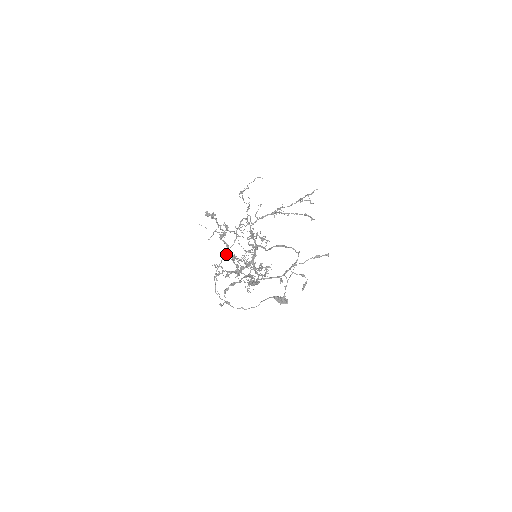
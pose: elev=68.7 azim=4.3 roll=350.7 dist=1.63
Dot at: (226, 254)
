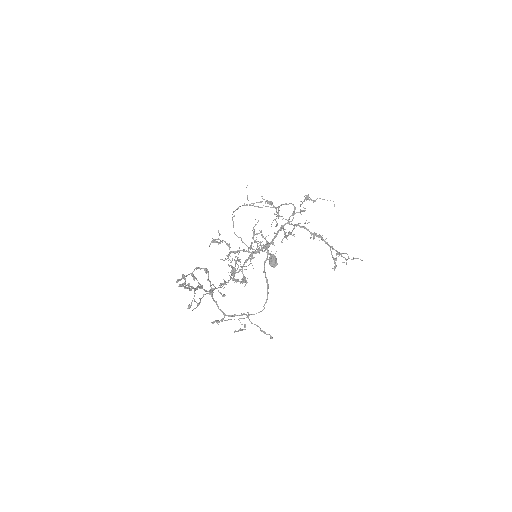
Dot at: (261, 207)
